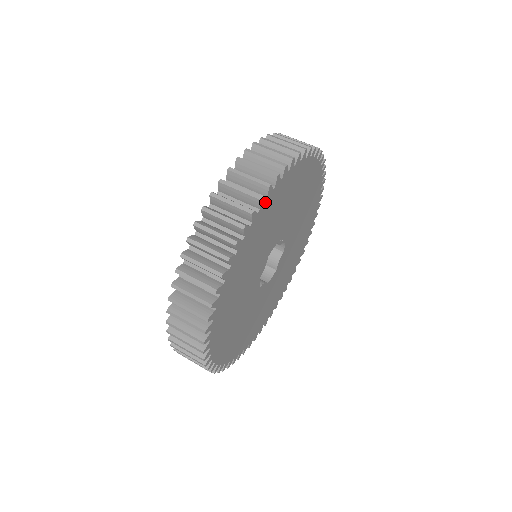
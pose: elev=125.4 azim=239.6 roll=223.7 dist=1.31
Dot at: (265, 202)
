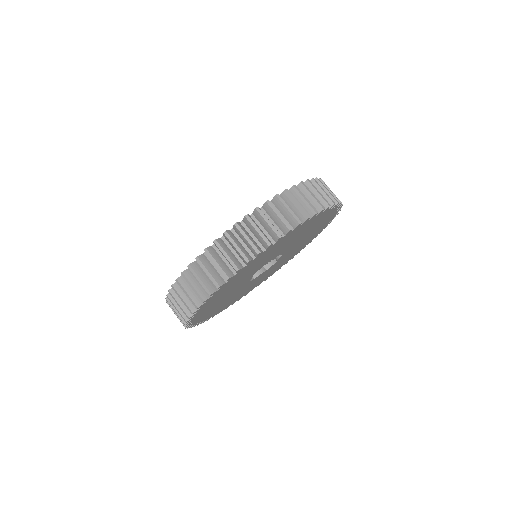
Dot at: (219, 289)
